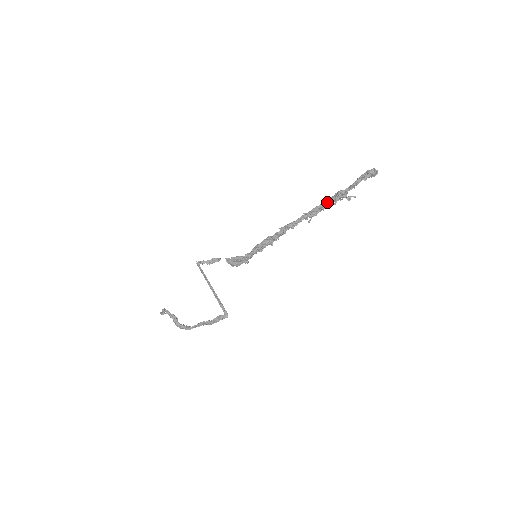
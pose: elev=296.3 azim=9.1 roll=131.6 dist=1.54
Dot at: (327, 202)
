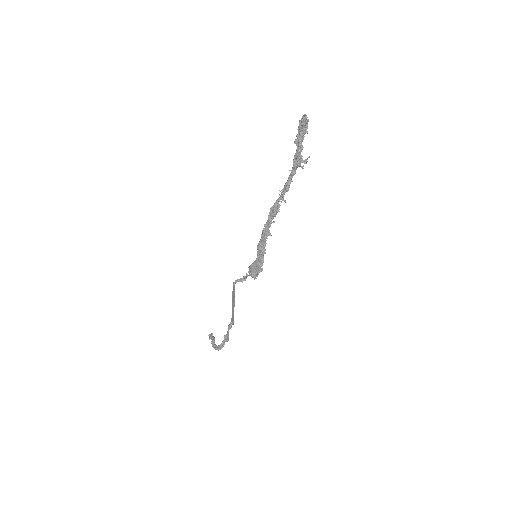
Dot at: (290, 174)
